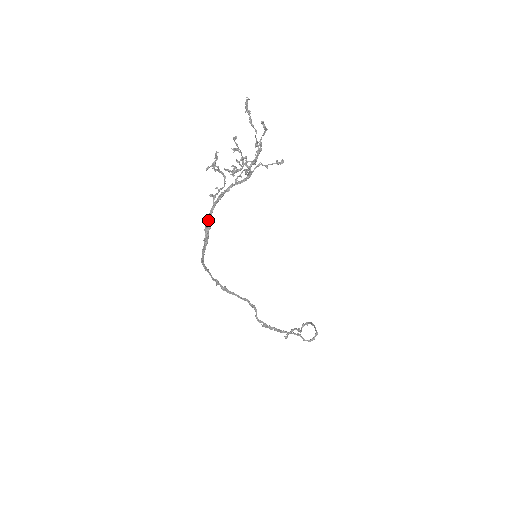
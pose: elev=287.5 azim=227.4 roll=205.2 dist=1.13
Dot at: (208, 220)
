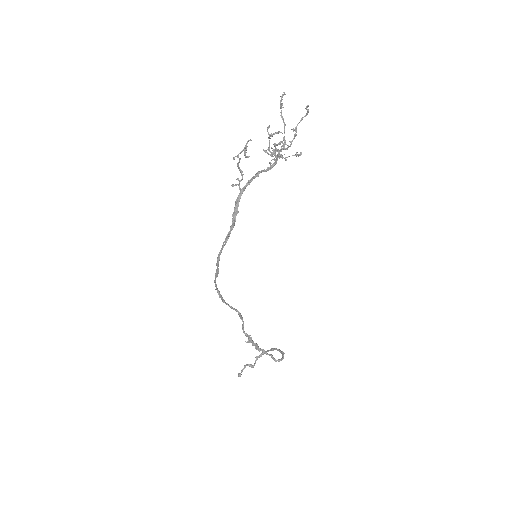
Dot at: (237, 204)
